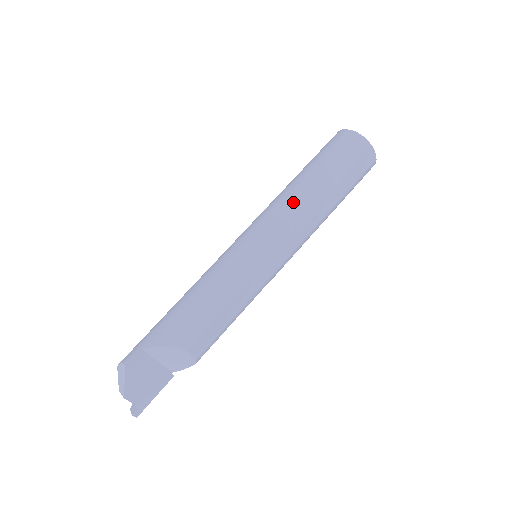
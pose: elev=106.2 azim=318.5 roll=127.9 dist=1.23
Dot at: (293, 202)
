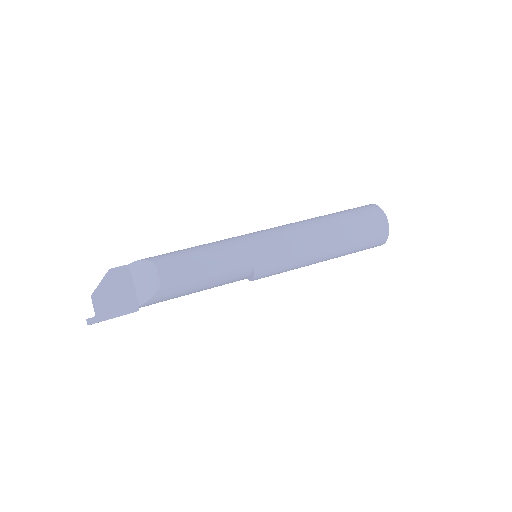
Dot at: occluded
